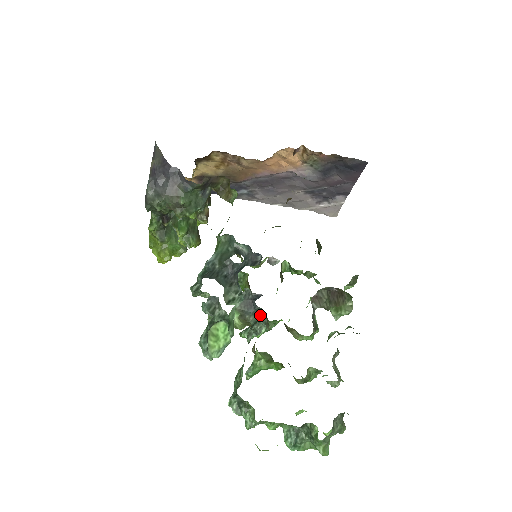
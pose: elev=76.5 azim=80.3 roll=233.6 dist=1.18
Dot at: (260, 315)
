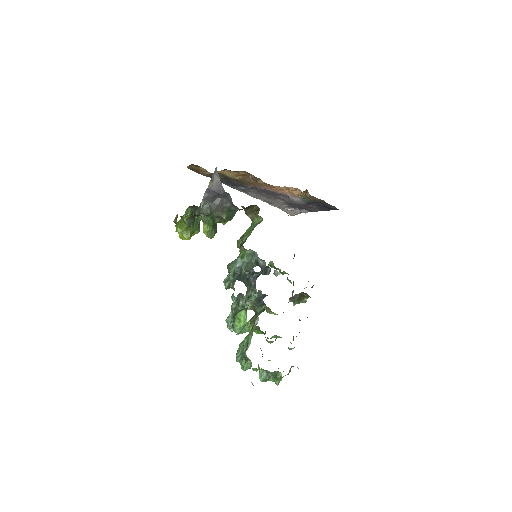
Dot at: (263, 307)
